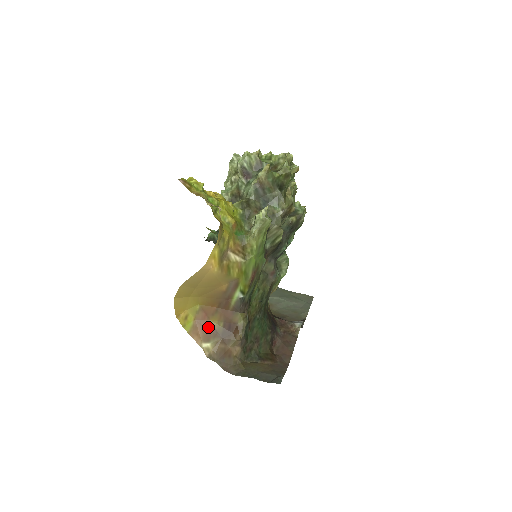
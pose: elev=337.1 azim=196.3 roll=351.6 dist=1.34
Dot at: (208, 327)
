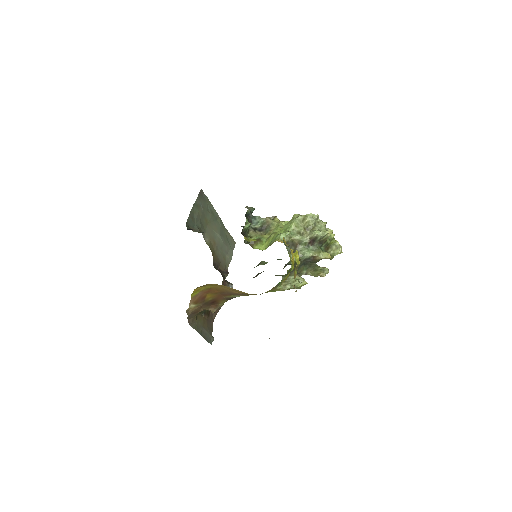
Dot at: (203, 297)
